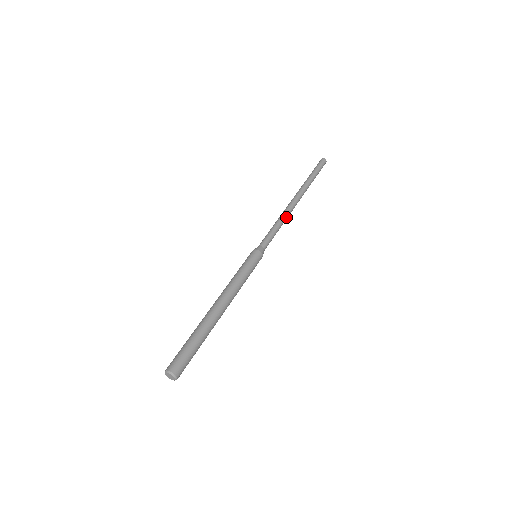
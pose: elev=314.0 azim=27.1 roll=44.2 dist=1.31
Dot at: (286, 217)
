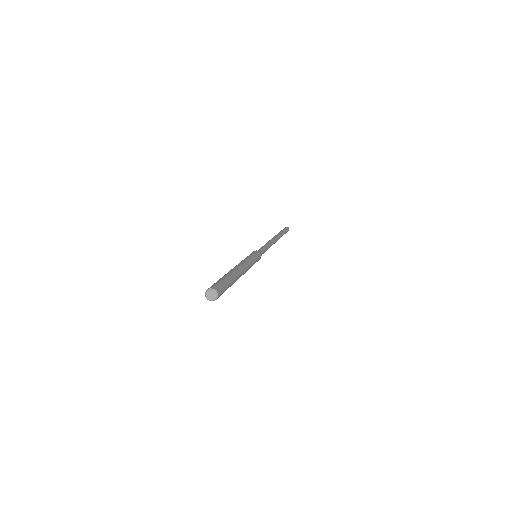
Dot at: (271, 243)
